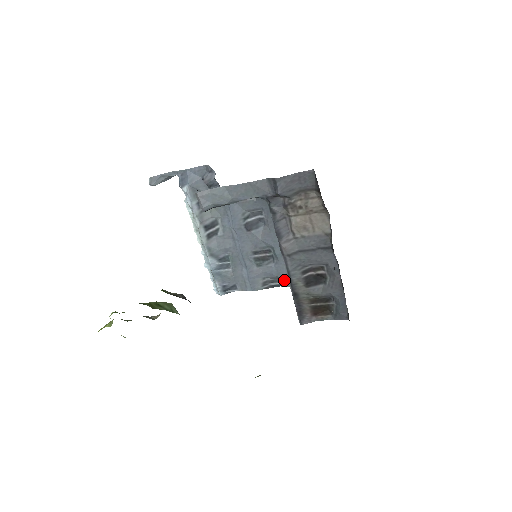
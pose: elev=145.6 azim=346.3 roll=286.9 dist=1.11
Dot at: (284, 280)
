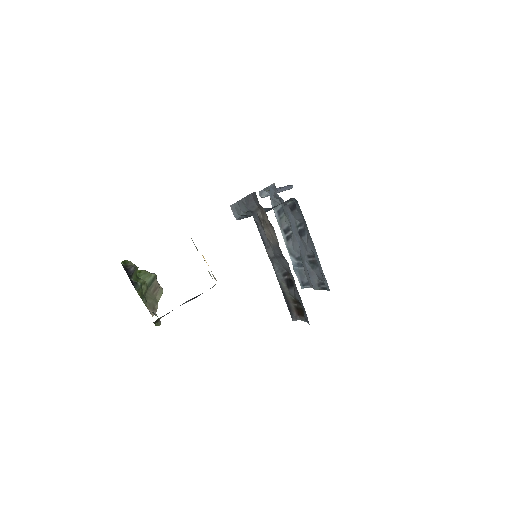
Dot at: (325, 284)
